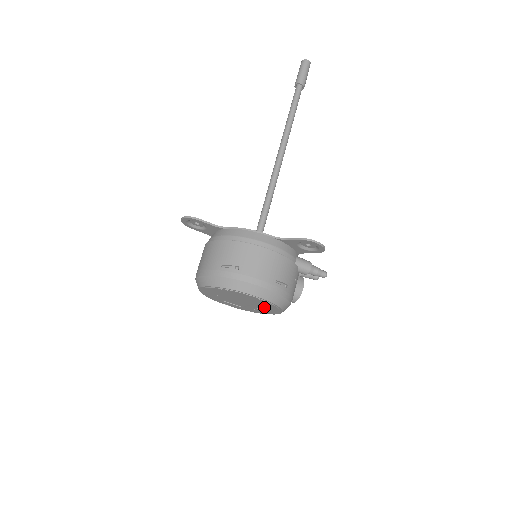
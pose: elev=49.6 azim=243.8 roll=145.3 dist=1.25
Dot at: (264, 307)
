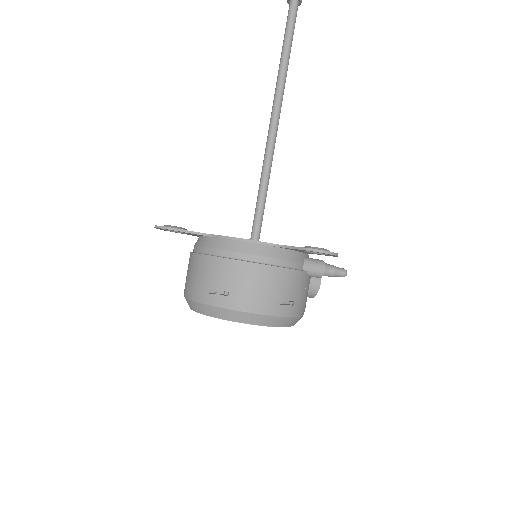
Dot at: occluded
